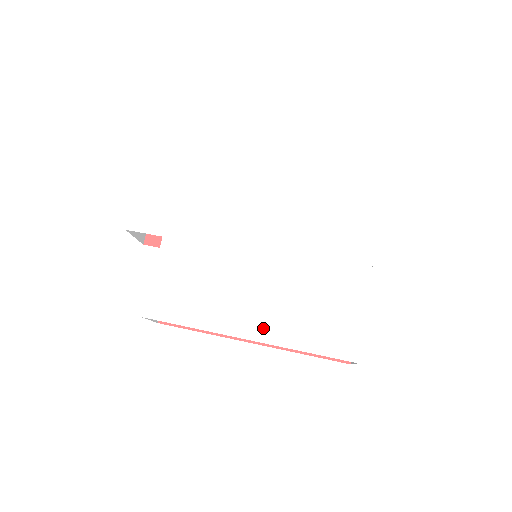
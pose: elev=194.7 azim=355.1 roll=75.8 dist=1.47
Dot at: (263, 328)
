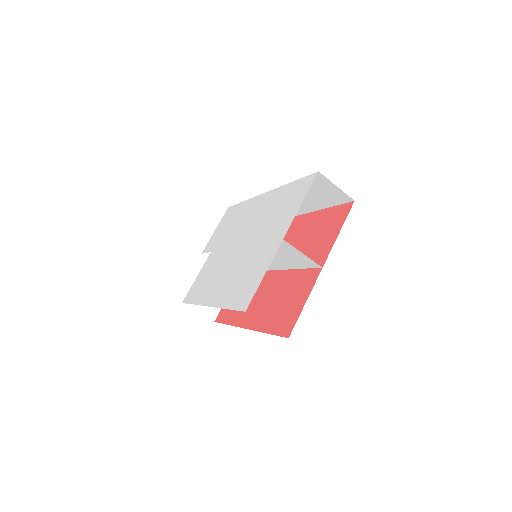
Dot at: (218, 297)
